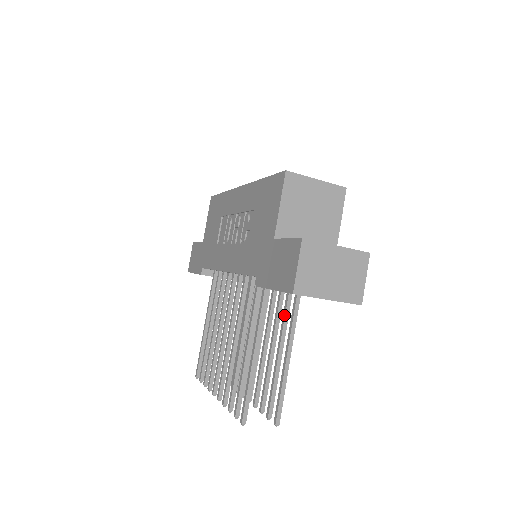
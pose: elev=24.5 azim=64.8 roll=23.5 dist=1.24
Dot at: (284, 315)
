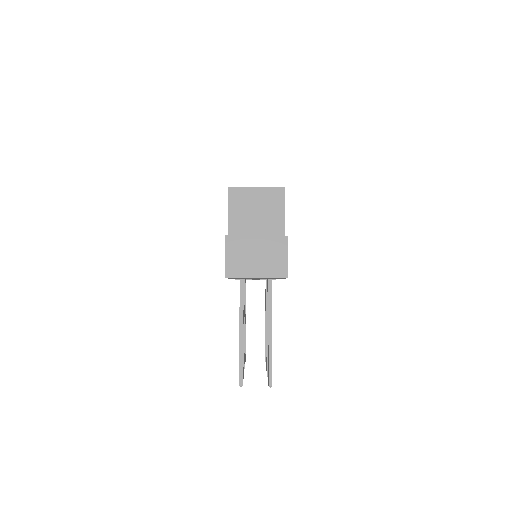
Dot at: (268, 298)
